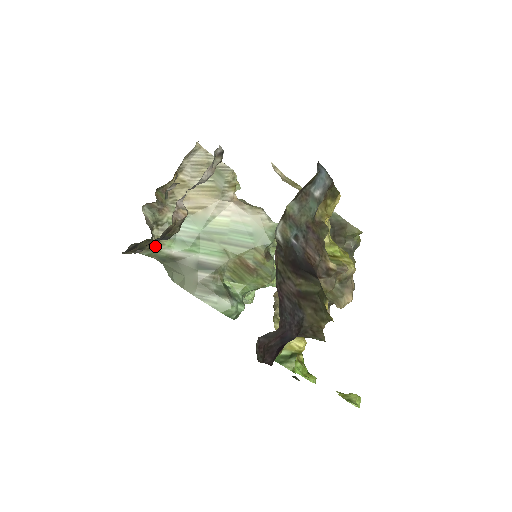
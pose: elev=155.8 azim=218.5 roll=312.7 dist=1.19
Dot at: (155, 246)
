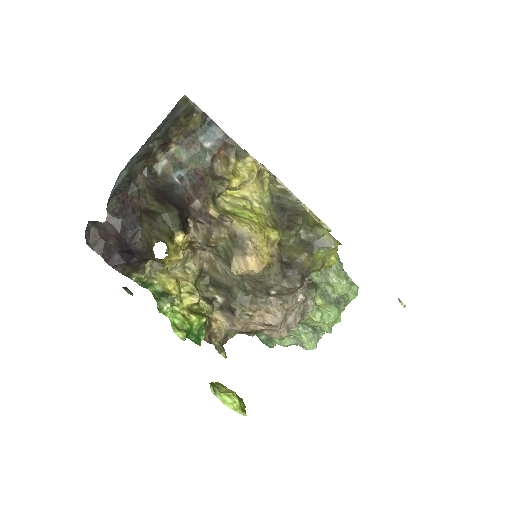
Dot at: occluded
